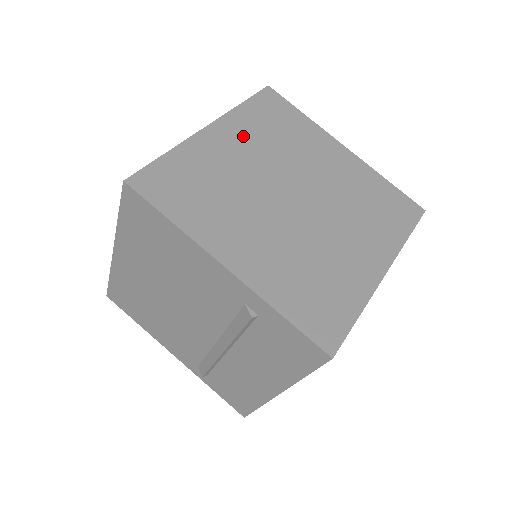
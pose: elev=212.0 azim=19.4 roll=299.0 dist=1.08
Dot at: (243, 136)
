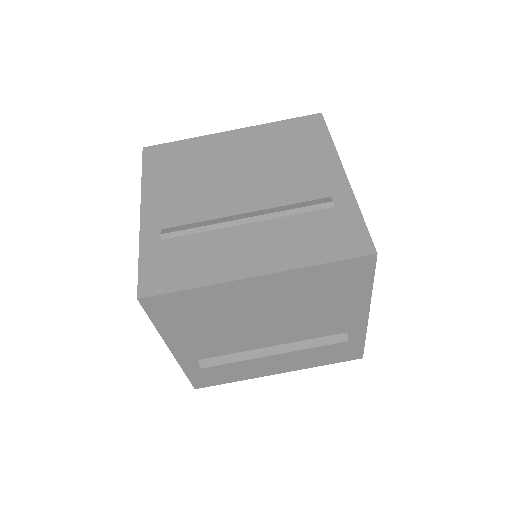
Dot at: occluded
